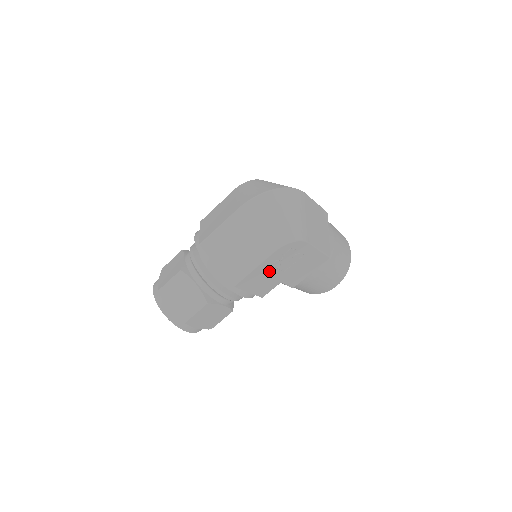
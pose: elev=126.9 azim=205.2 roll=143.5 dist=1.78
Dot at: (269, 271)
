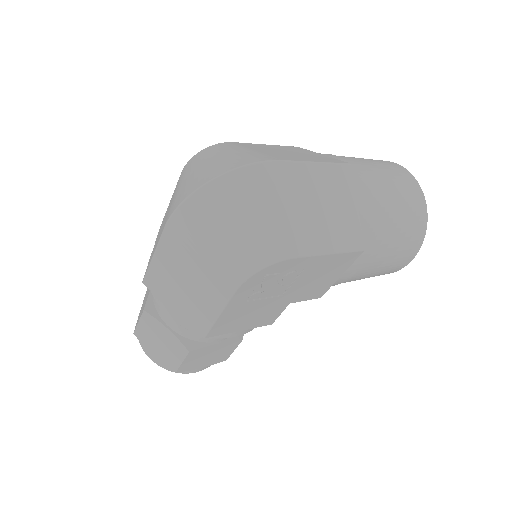
Dot at: (252, 305)
